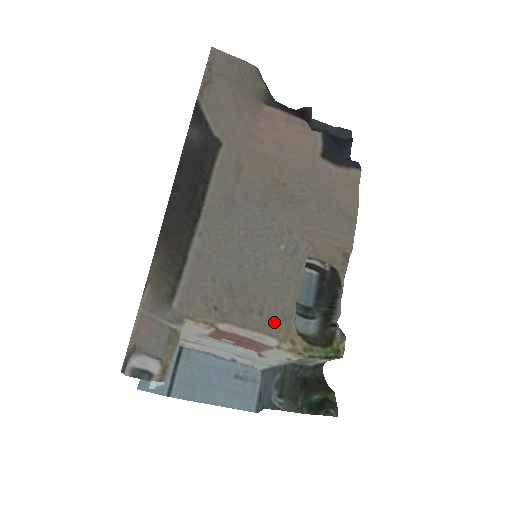
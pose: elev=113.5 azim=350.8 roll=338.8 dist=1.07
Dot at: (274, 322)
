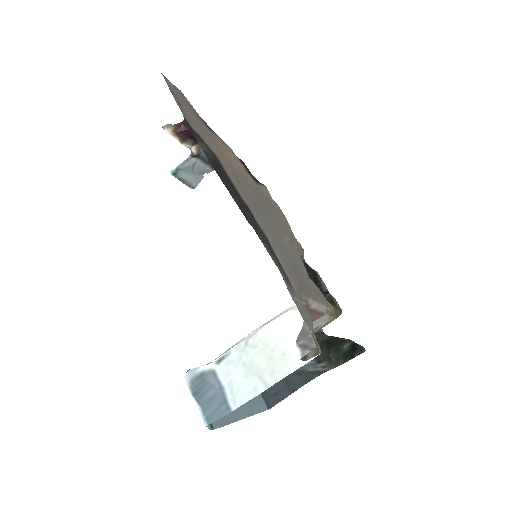
Dot at: (318, 294)
